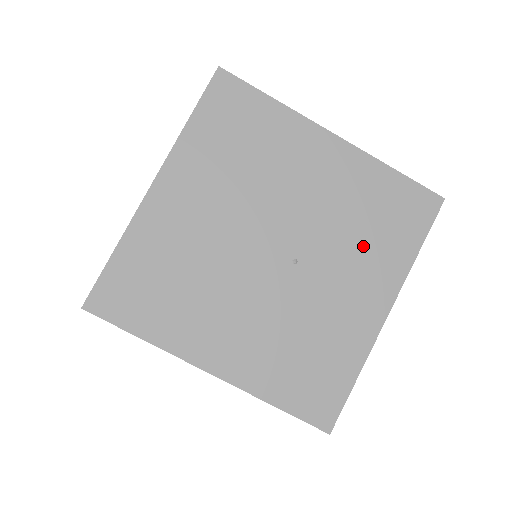
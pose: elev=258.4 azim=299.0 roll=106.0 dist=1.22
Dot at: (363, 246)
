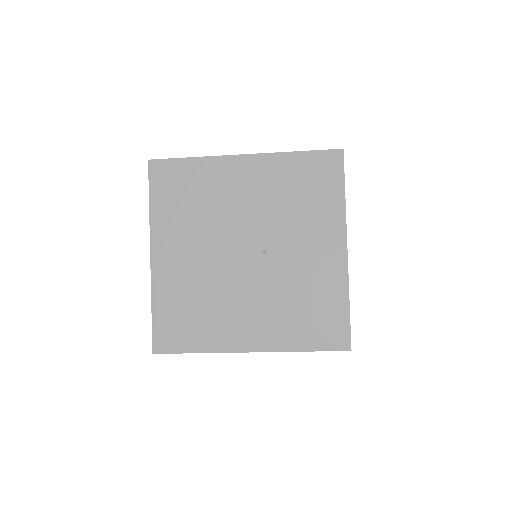
Dot at: (304, 215)
